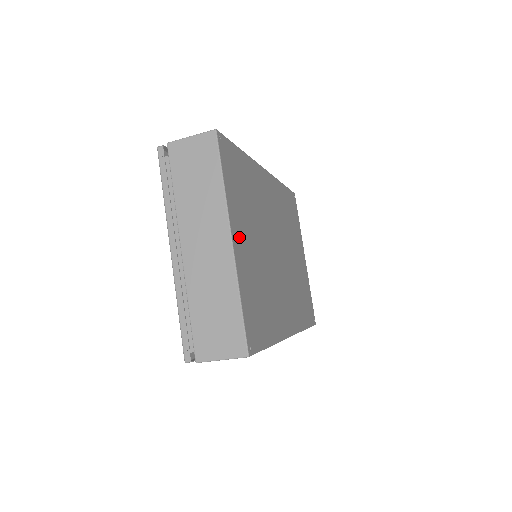
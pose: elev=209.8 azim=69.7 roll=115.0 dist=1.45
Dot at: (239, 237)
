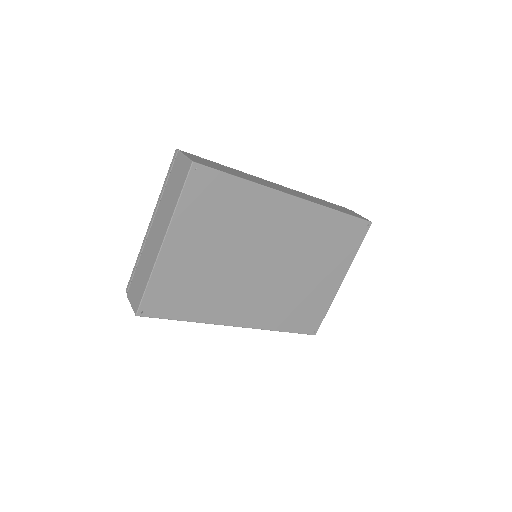
Dot at: (179, 243)
